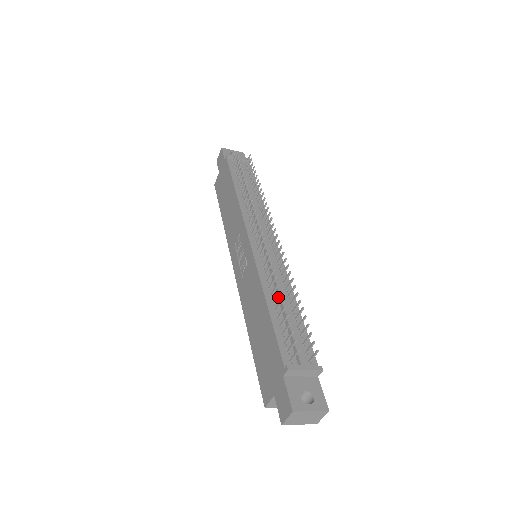
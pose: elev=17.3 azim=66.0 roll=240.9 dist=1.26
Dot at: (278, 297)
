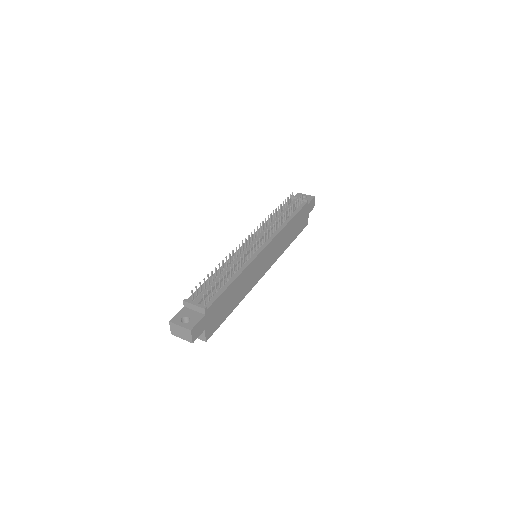
Dot at: occluded
